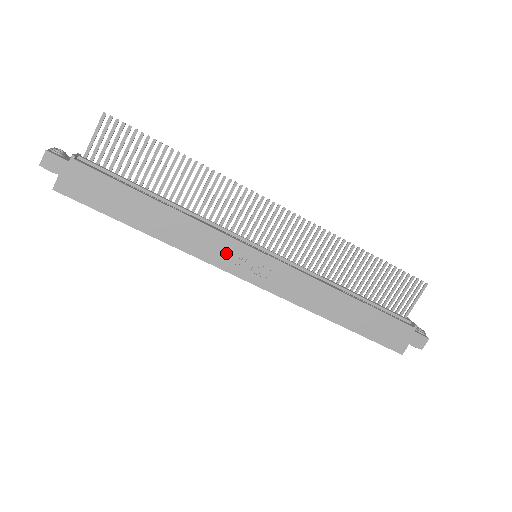
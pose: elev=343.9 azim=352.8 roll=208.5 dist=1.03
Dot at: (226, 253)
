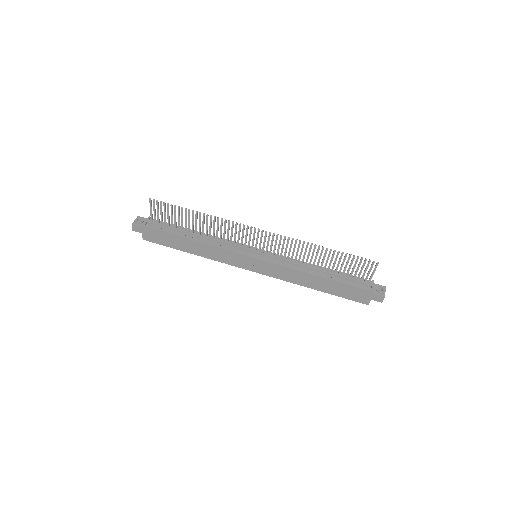
Dot at: (235, 259)
